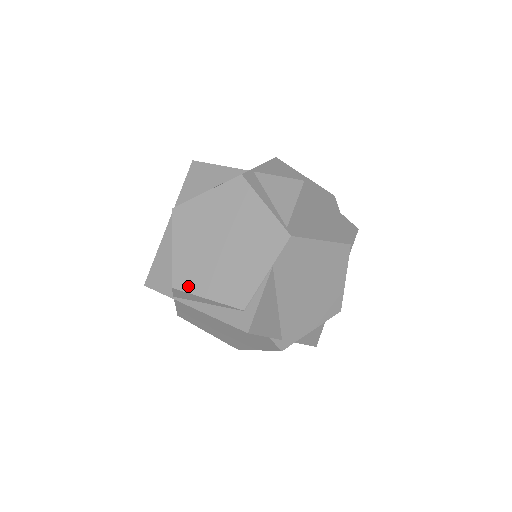
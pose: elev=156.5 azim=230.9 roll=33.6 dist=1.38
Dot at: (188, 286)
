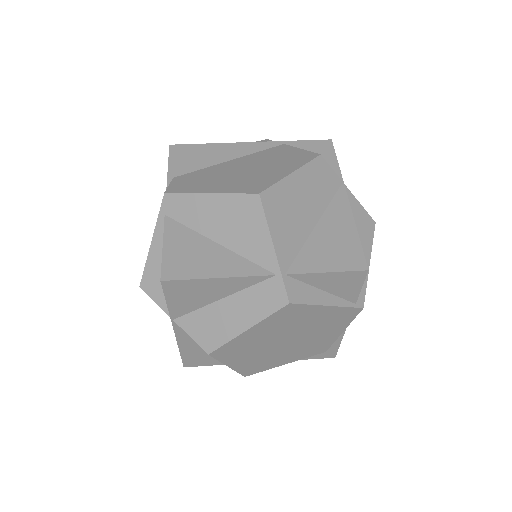
Dot at: (263, 369)
